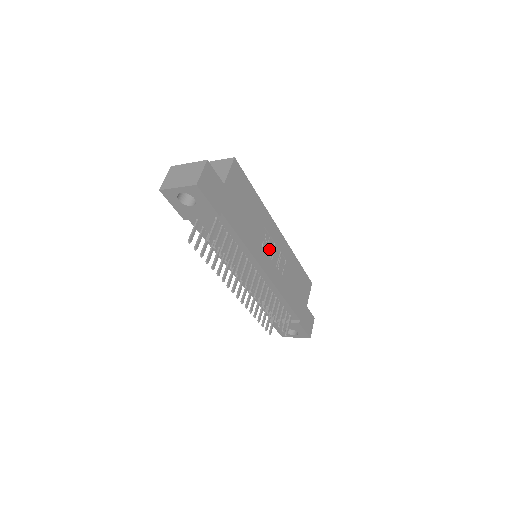
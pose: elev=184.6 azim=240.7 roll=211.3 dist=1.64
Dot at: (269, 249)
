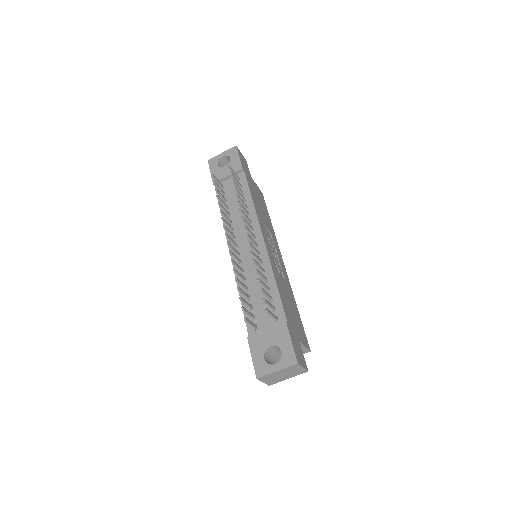
Dot at: (271, 245)
